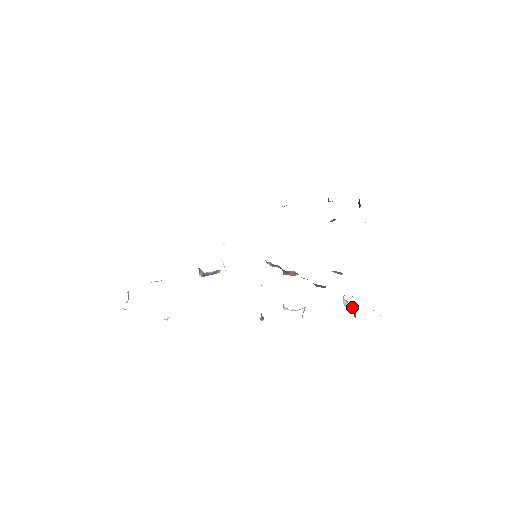
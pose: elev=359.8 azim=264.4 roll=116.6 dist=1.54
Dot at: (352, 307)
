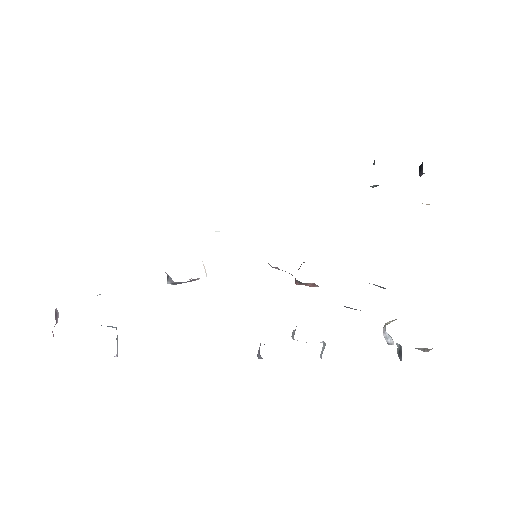
Dot at: (396, 343)
